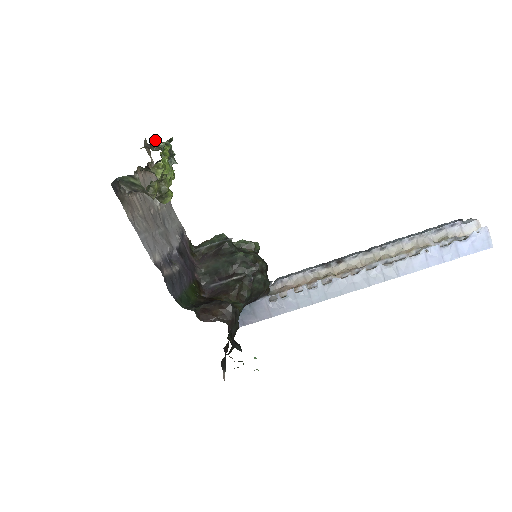
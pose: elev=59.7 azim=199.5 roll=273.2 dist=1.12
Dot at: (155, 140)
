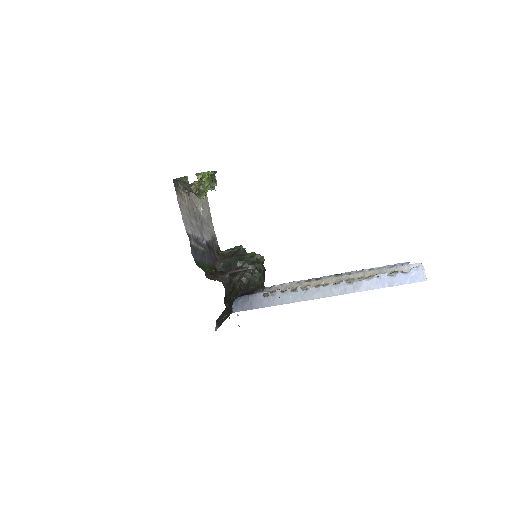
Dot at: occluded
